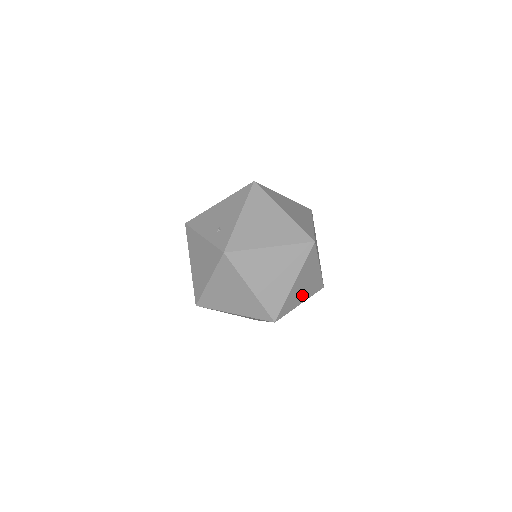
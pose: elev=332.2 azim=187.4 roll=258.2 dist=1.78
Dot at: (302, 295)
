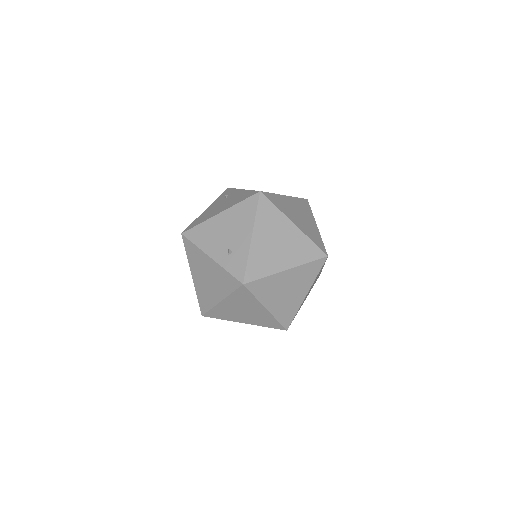
Dot at: (307, 295)
